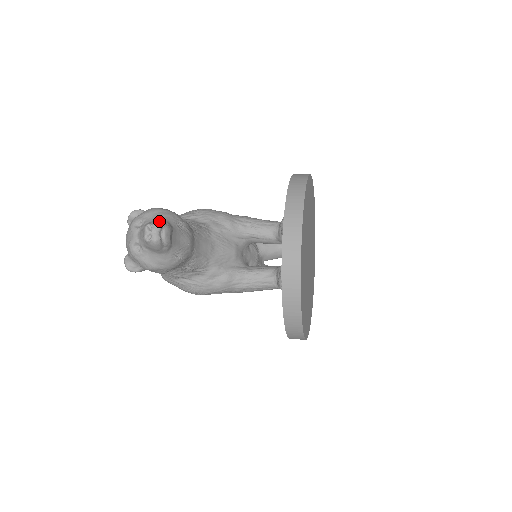
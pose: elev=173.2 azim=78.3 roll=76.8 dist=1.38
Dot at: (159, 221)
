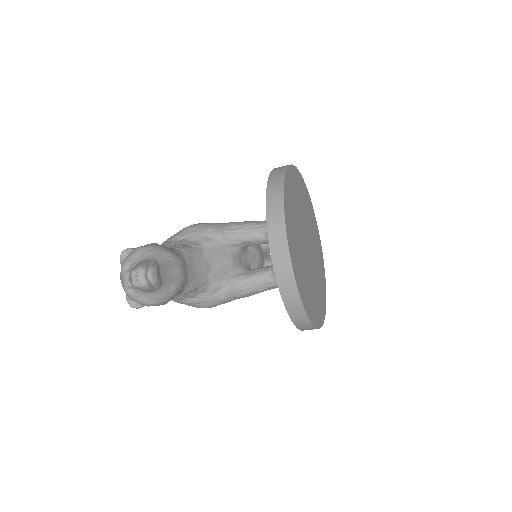
Dot at: (143, 264)
